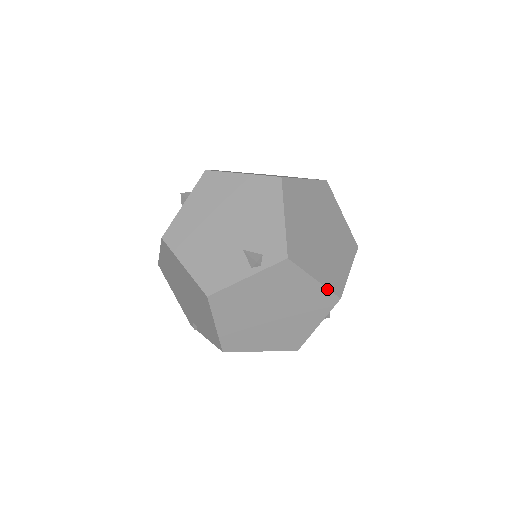
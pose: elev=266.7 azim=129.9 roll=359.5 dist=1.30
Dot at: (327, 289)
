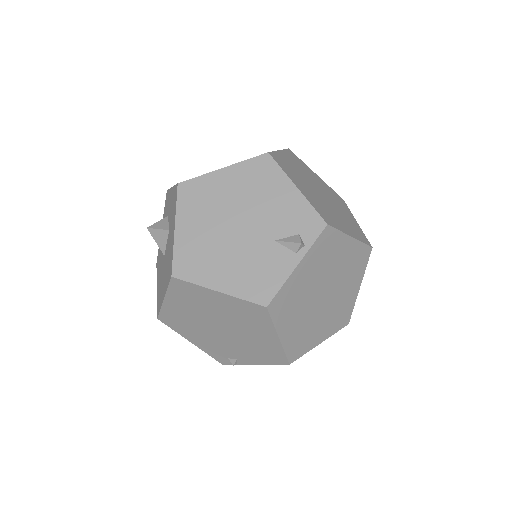
Dot at: (361, 243)
